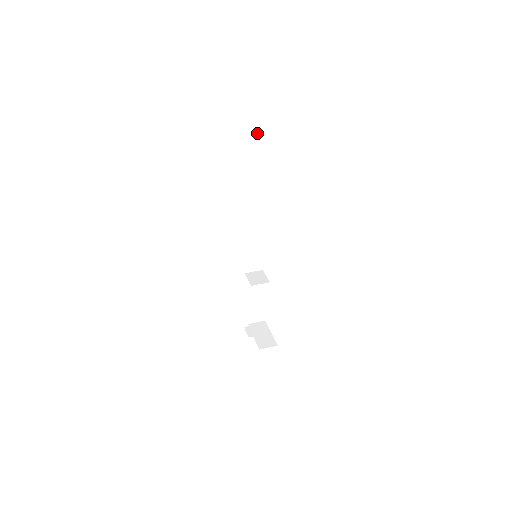
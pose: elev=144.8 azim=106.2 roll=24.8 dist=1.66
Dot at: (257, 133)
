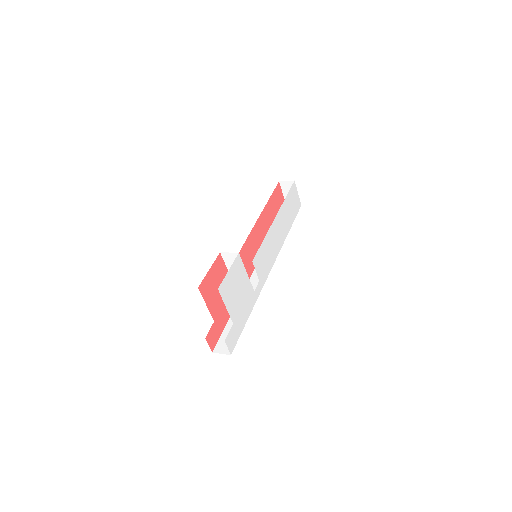
Dot at: occluded
